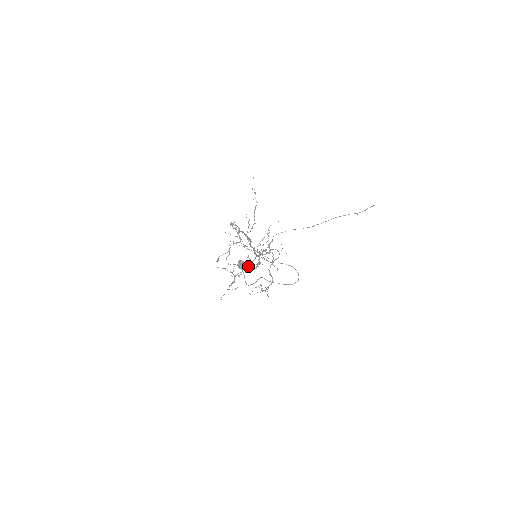
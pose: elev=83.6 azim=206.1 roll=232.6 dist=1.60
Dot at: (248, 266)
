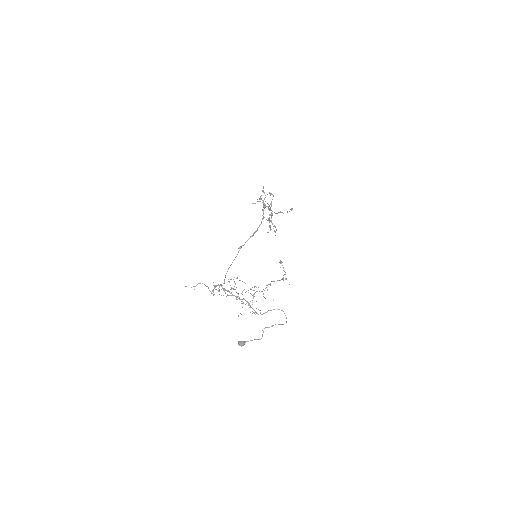
Dot at: (268, 206)
